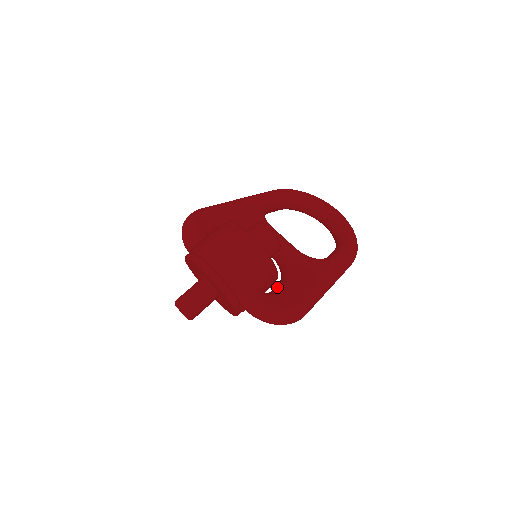
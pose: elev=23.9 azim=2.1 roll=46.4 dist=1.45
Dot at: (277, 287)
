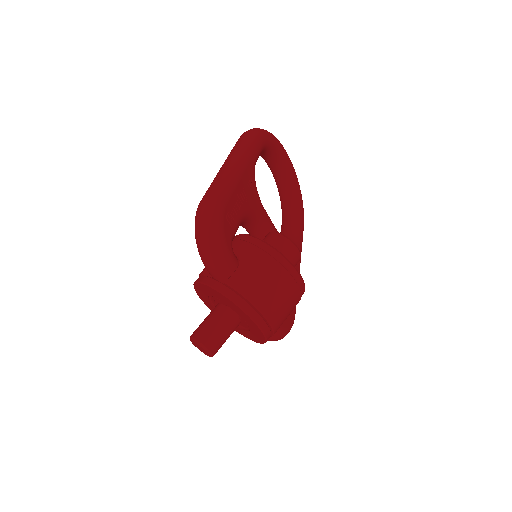
Dot at: occluded
